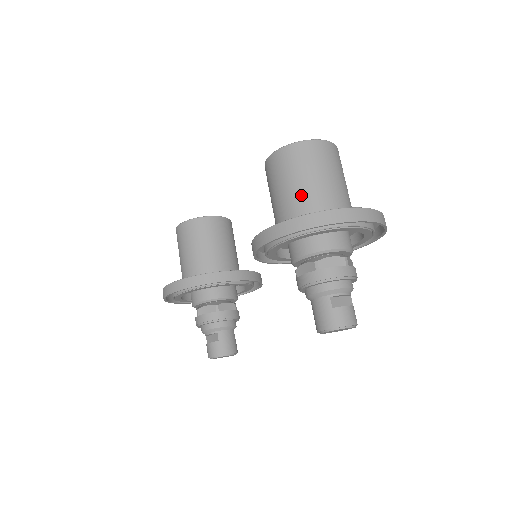
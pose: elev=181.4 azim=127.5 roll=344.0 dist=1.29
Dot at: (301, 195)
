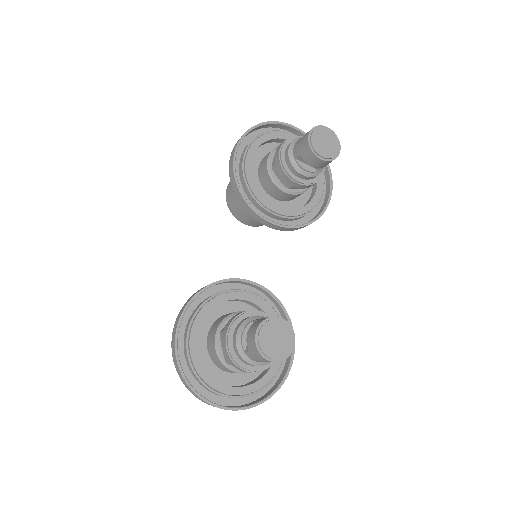
Dot at: occluded
